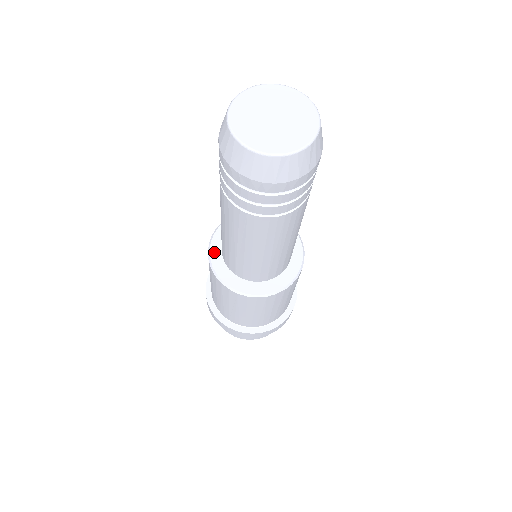
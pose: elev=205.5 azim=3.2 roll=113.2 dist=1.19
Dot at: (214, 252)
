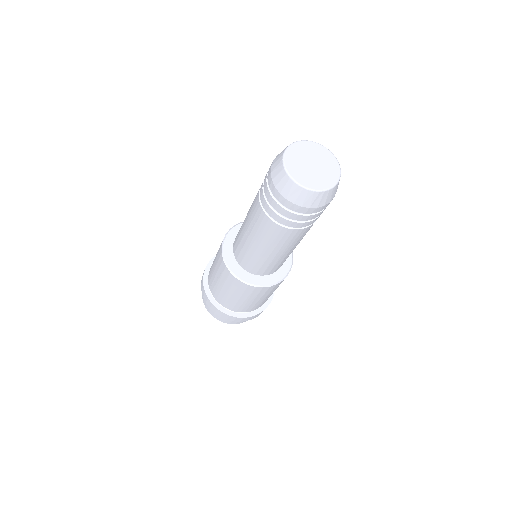
Dot at: (233, 232)
